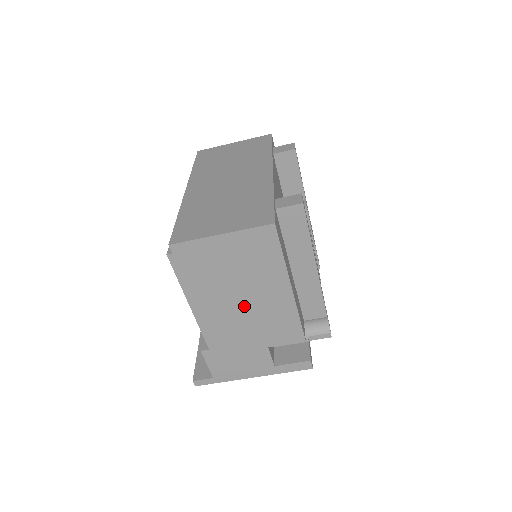
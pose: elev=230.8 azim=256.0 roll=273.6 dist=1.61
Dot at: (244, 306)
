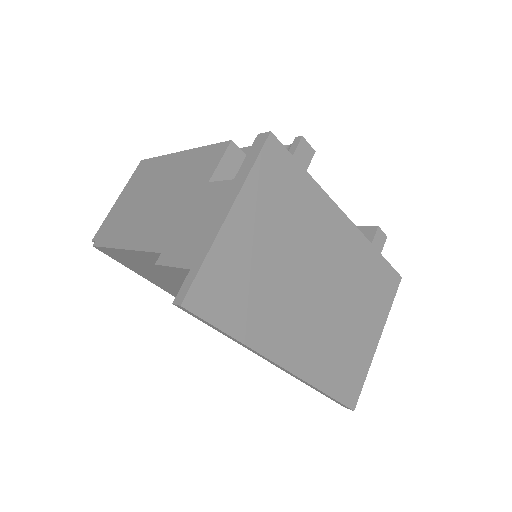
Dot at: (160, 197)
